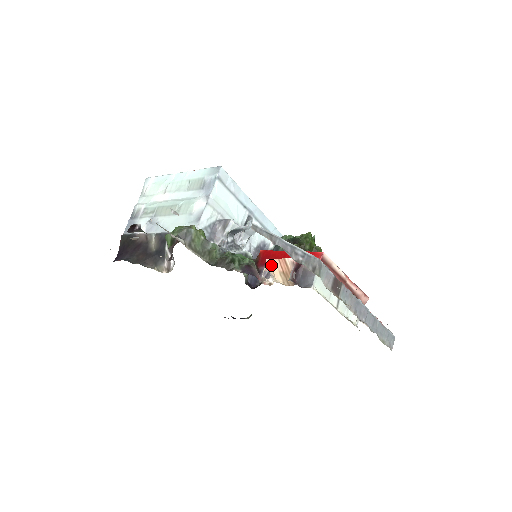
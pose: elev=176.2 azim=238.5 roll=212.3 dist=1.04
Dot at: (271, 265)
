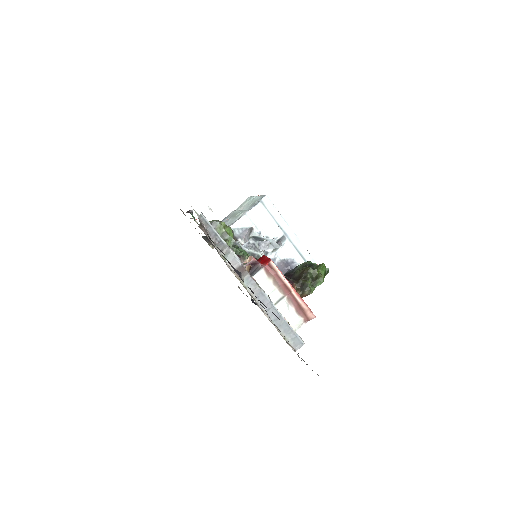
Dot at: (248, 259)
